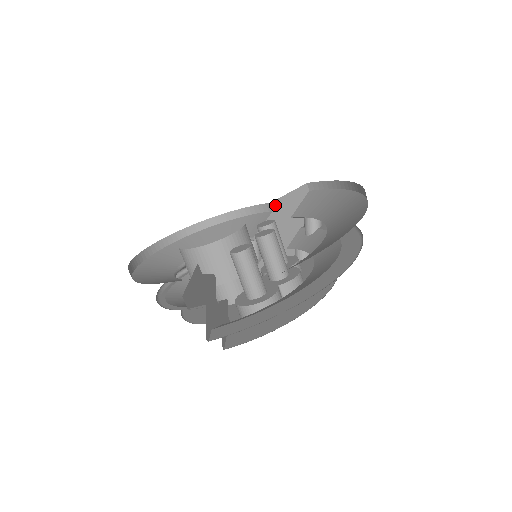
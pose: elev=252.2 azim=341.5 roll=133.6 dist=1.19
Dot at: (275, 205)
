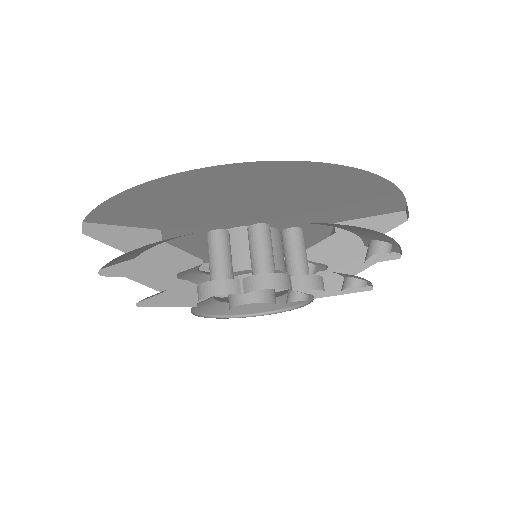
Dot at: occluded
